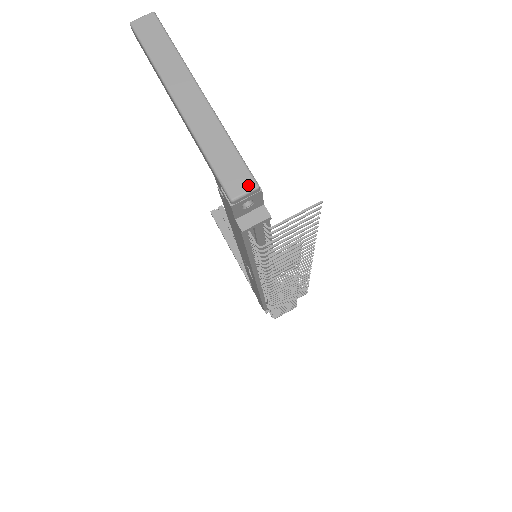
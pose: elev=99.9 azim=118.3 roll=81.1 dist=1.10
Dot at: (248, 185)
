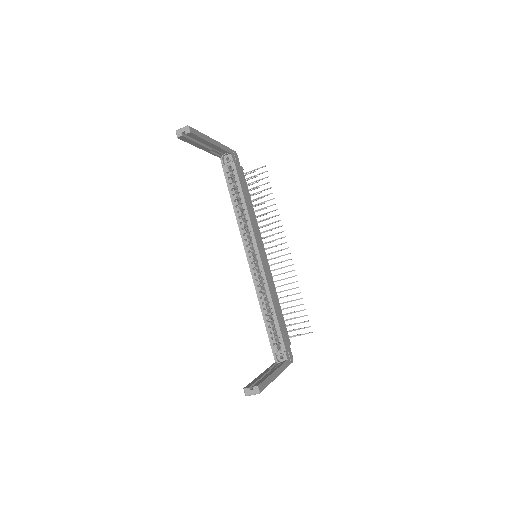
Dot at: occluded
